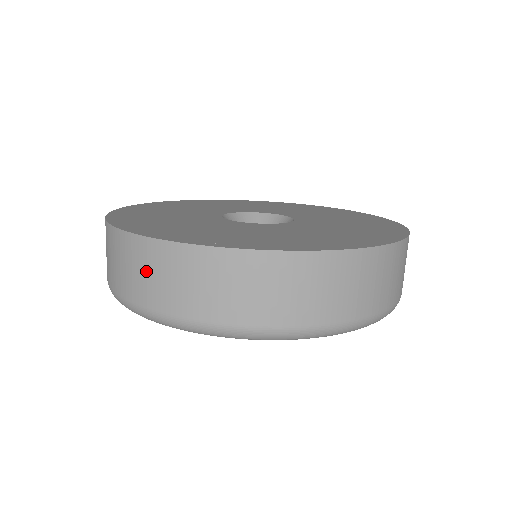
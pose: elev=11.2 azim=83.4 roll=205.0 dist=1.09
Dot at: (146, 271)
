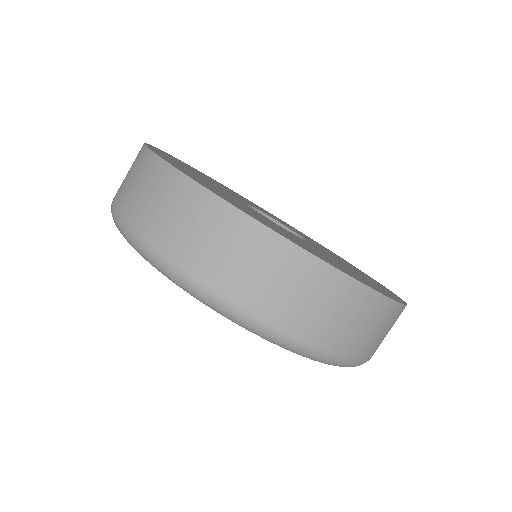
Dot at: (181, 217)
